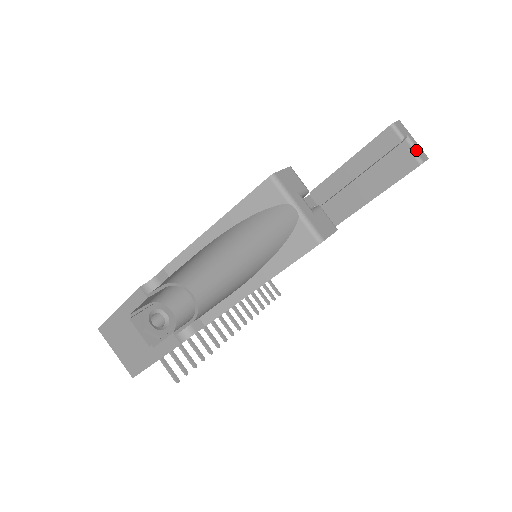
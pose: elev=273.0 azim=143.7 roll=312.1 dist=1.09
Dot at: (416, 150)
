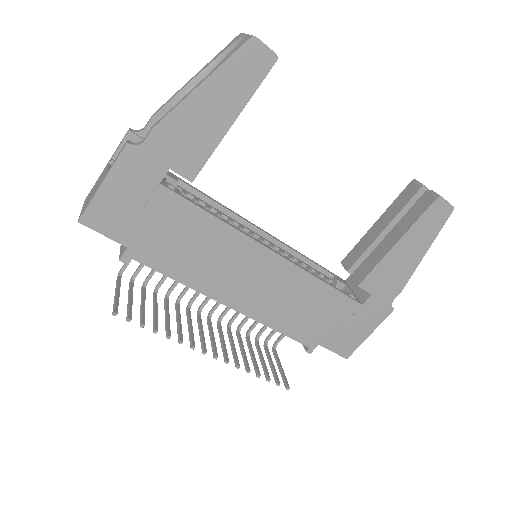
Dot at: (436, 193)
